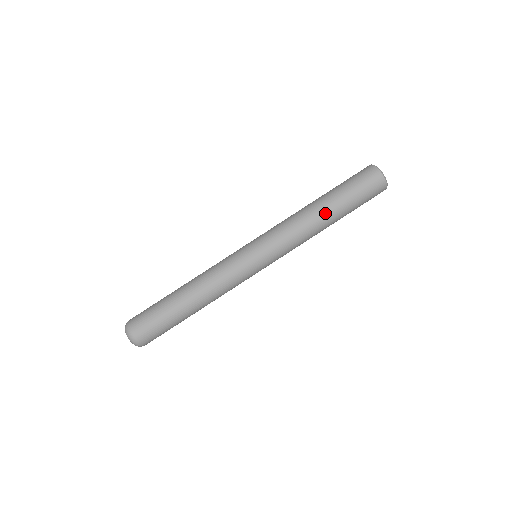
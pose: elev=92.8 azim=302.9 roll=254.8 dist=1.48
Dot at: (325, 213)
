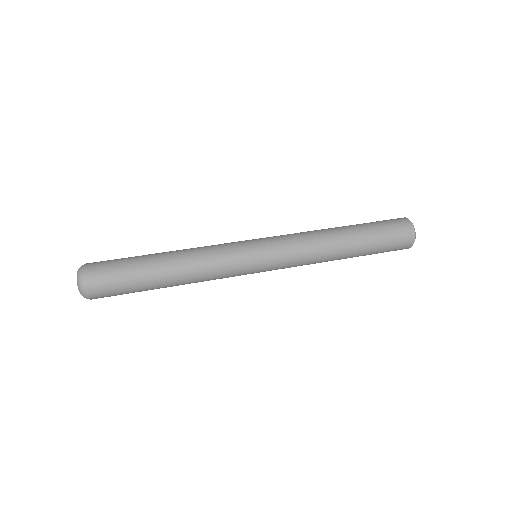
Dot at: (338, 227)
